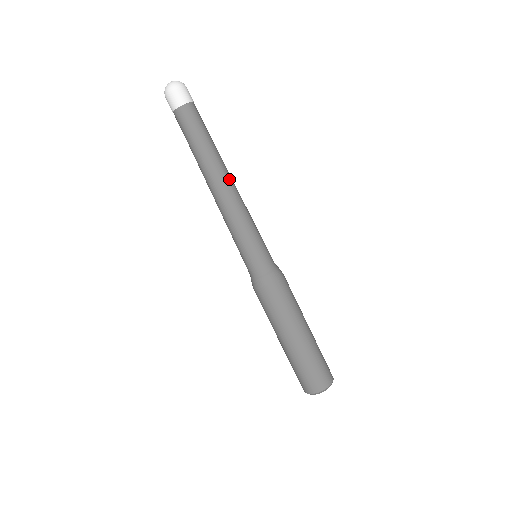
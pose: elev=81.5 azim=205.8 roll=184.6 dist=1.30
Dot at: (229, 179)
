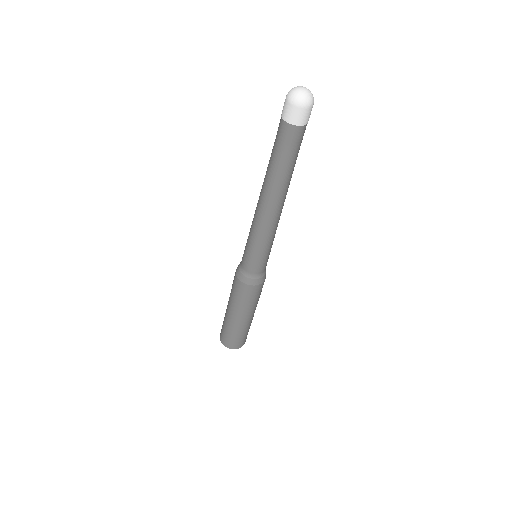
Dot at: occluded
